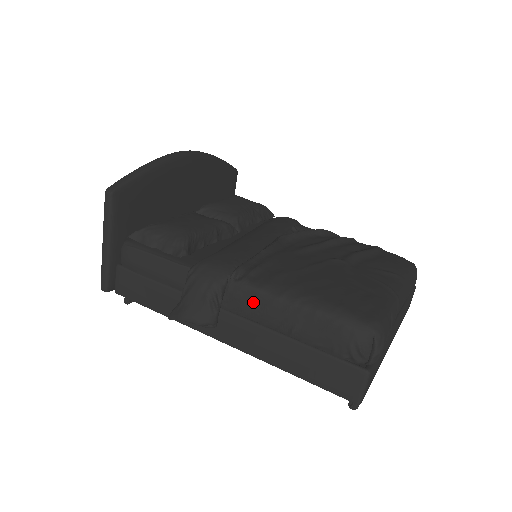
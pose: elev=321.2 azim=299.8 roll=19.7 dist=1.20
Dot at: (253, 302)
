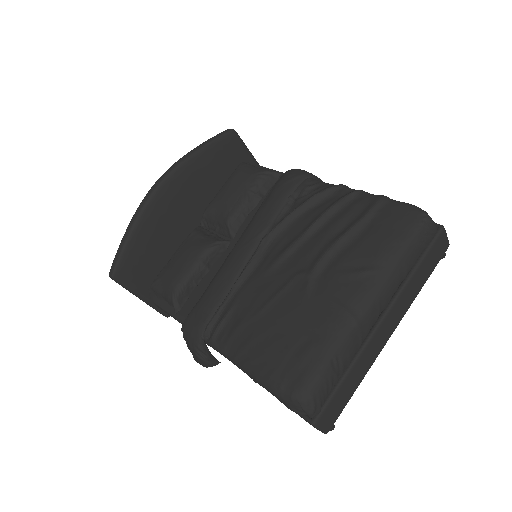
Dot at: occluded
